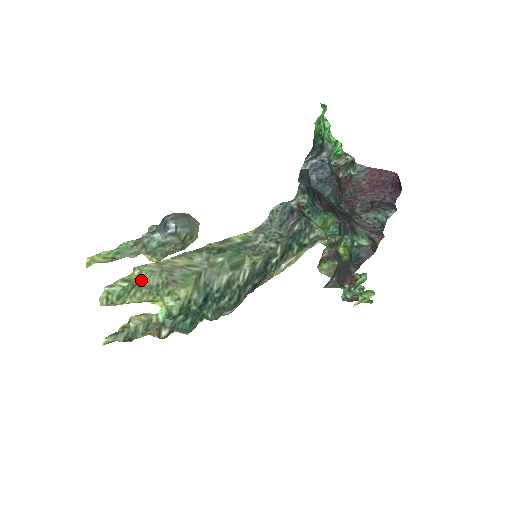
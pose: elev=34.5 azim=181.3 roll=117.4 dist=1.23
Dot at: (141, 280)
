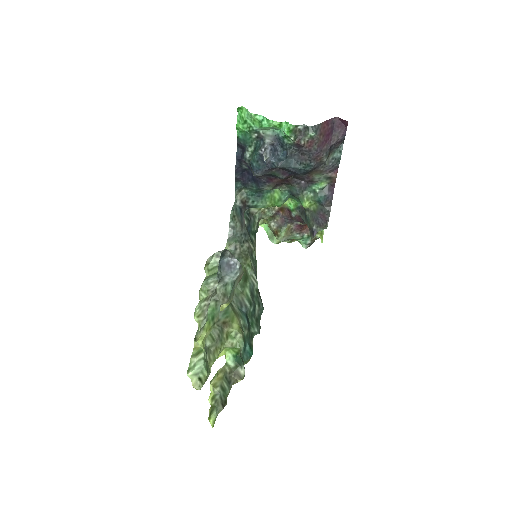
Dot at: (206, 343)
